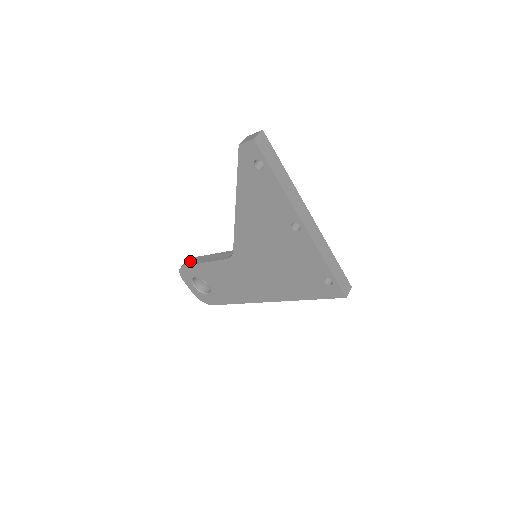
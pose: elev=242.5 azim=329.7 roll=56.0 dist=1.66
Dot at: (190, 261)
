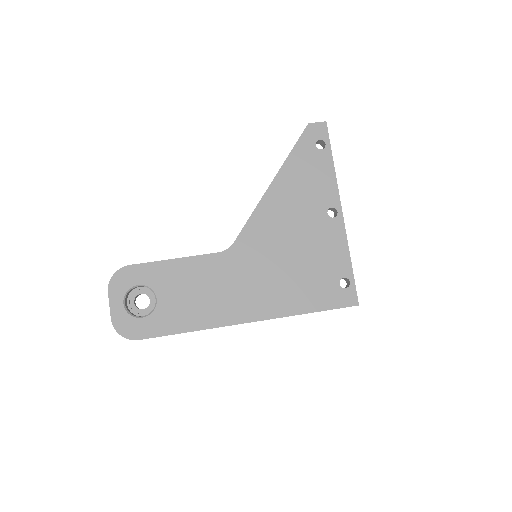
Dot at: occluded
